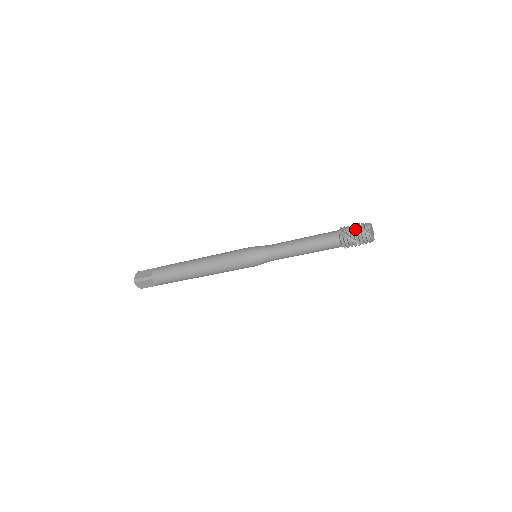
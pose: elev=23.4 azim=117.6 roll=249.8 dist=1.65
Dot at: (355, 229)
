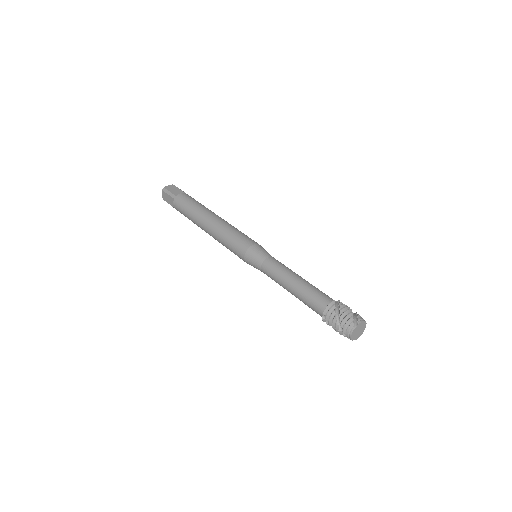
Dot at: (337, 328)
